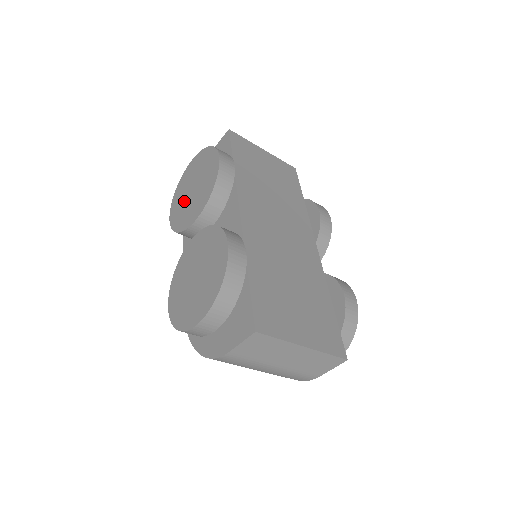
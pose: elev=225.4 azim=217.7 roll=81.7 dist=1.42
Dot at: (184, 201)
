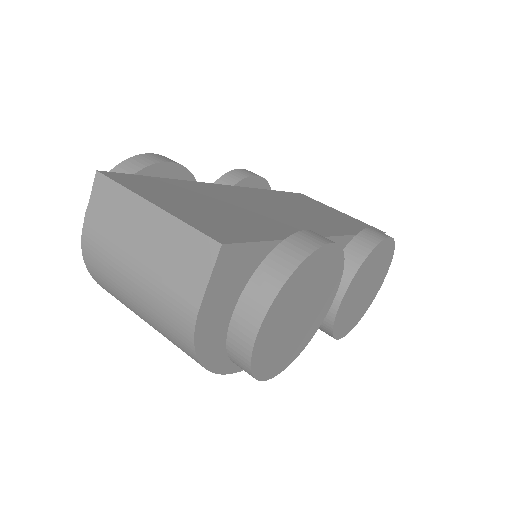
Dot at: occluded
